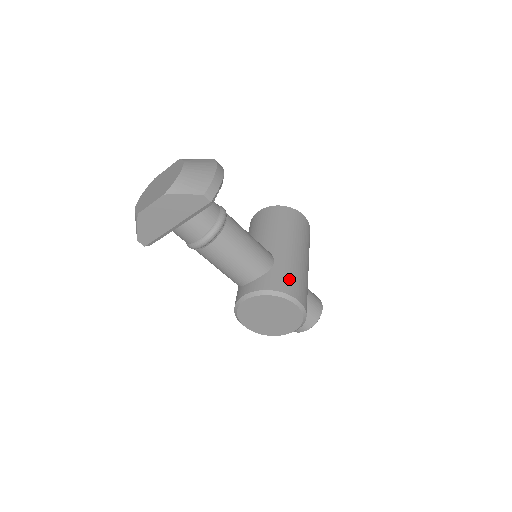
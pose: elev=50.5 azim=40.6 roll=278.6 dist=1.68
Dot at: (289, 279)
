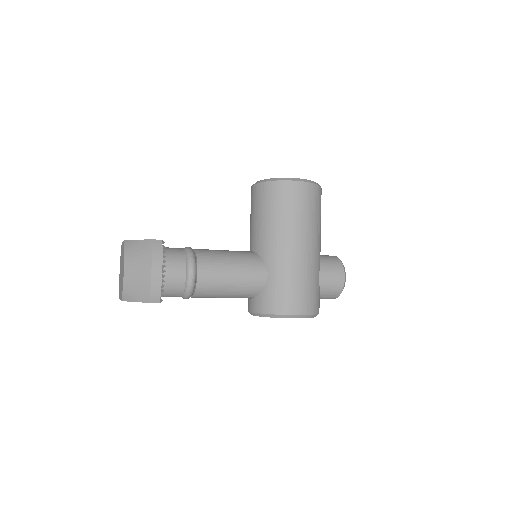
Dot at: (284, 294)
